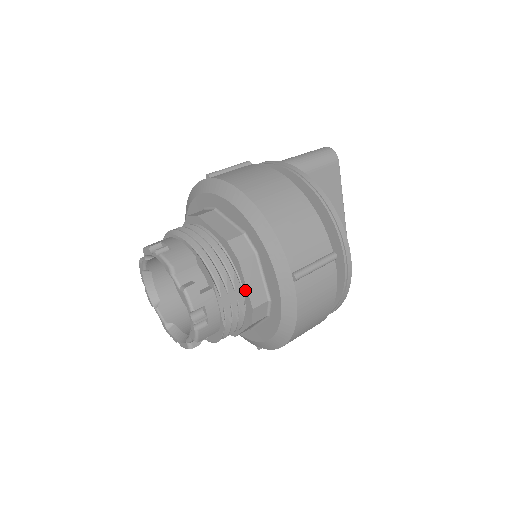
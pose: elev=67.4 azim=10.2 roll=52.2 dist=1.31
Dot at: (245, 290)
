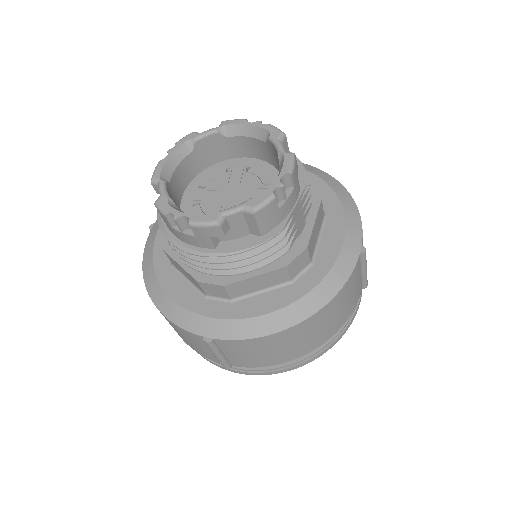
Dot at: (309, 227)
